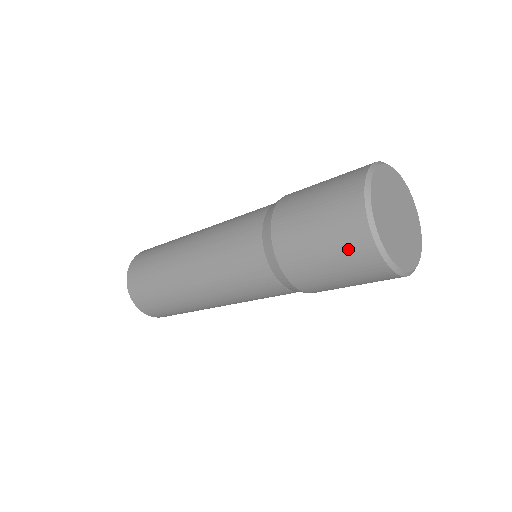
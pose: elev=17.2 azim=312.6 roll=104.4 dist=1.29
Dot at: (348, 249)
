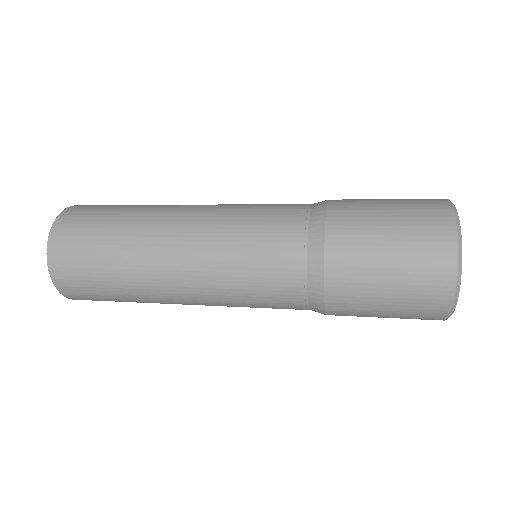
Dot at: (423, 259)
